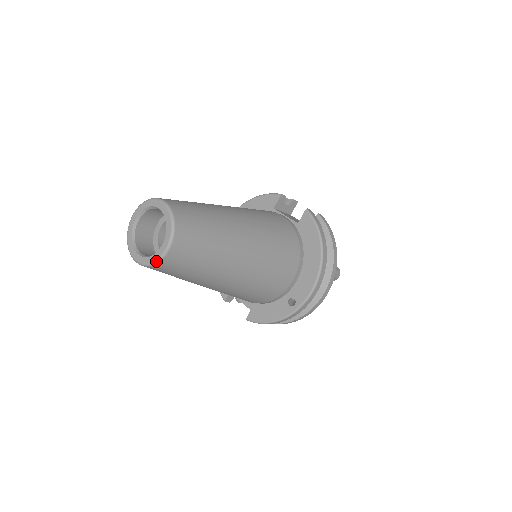
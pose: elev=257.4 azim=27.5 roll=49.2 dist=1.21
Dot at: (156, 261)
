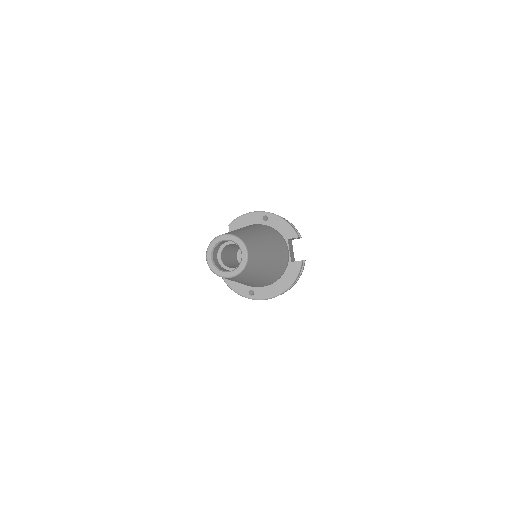
Dot at: (218, 275)
